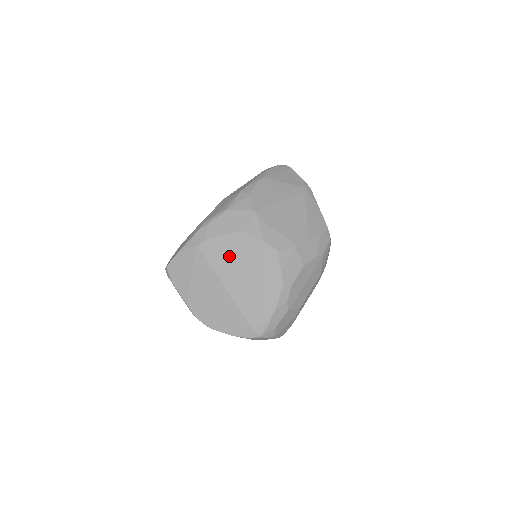
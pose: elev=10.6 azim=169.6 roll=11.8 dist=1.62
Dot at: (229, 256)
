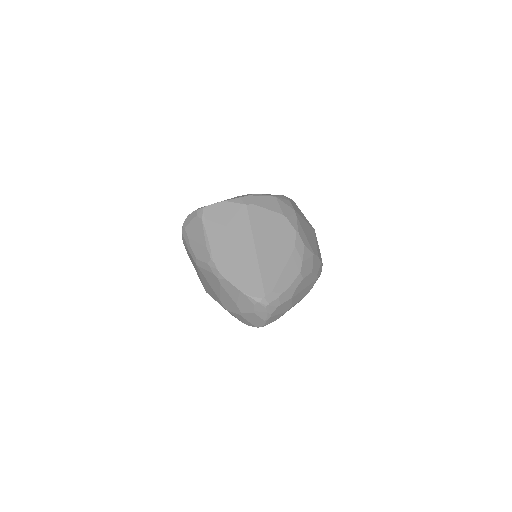
Dot at: (268, 227)
